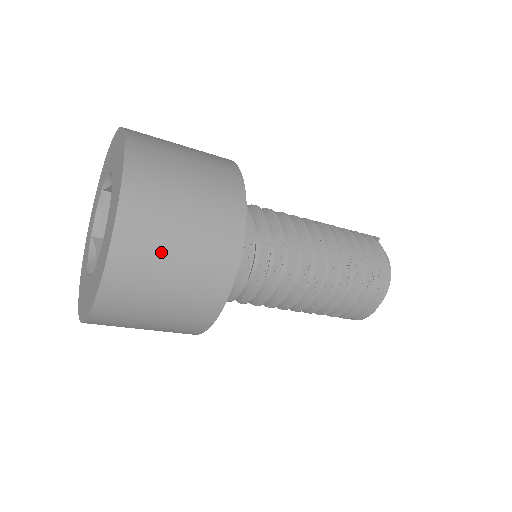
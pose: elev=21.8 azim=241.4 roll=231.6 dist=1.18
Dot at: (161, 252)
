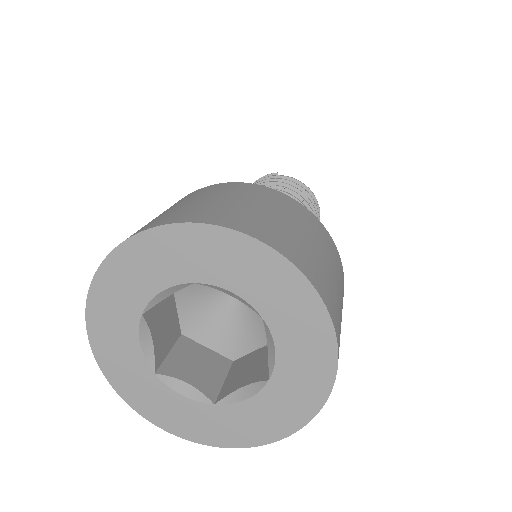
Dot at: (339, 310)
